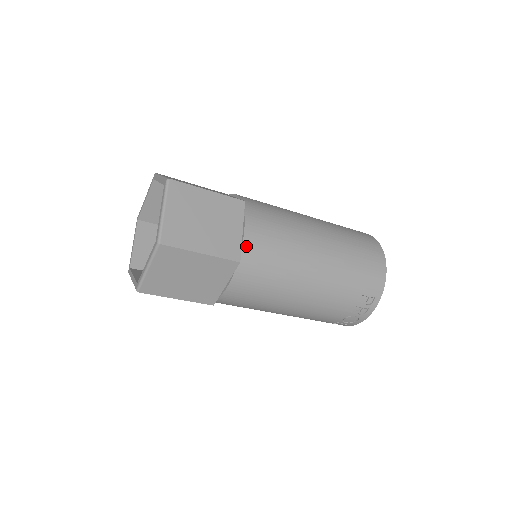
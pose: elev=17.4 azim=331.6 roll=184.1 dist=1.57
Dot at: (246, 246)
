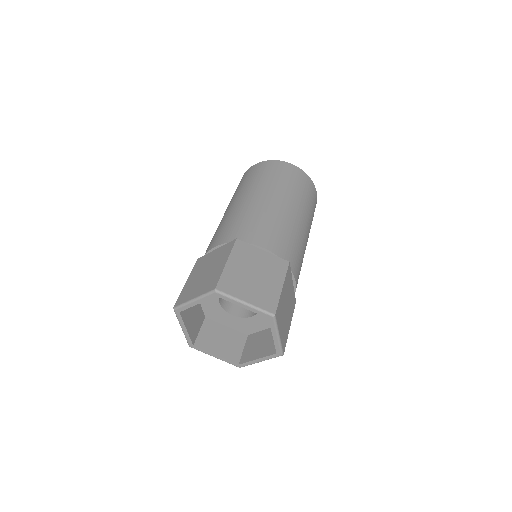
Dot at: occluded
